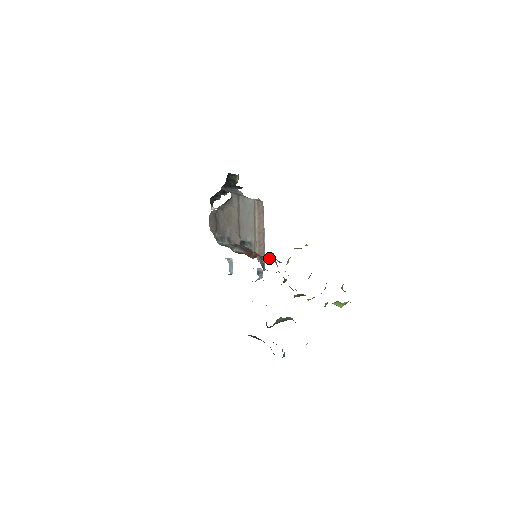
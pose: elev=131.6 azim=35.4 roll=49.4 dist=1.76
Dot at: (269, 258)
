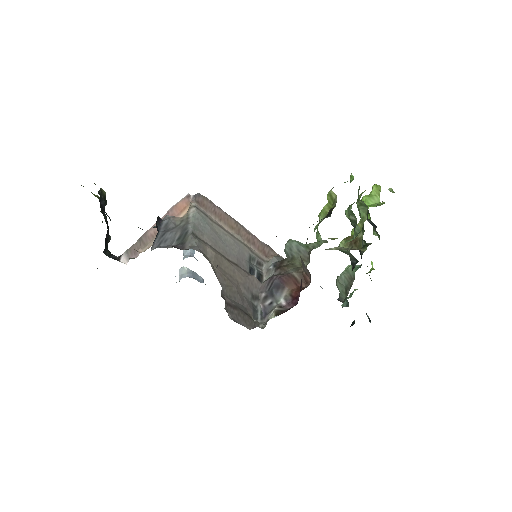
Dot at: (303, 254)
